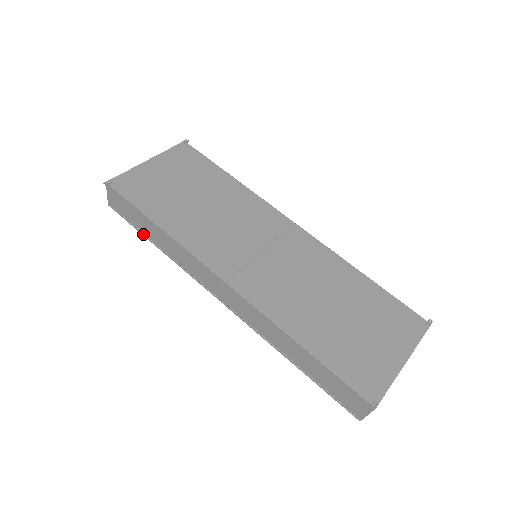
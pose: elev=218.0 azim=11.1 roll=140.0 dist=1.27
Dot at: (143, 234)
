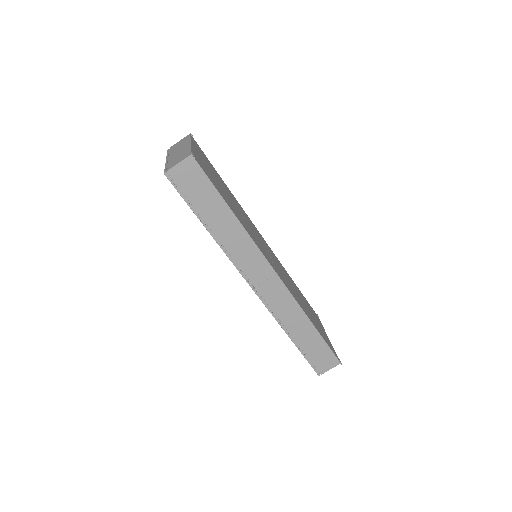
Dot at: (198, 215)
